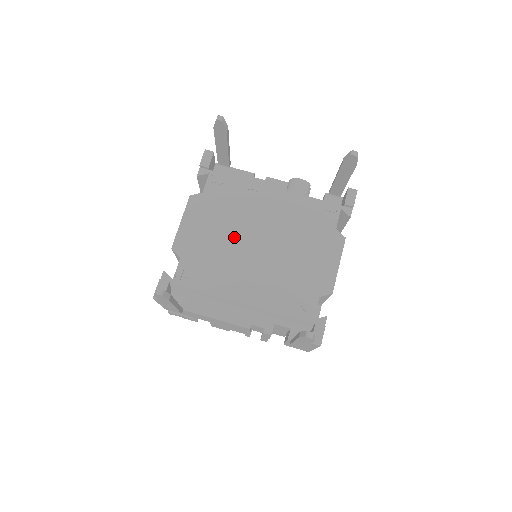
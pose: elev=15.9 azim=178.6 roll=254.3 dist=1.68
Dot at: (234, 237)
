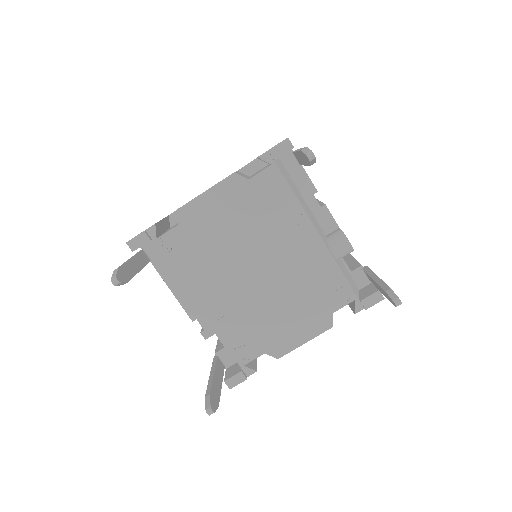
Dot at: (240, 246)
